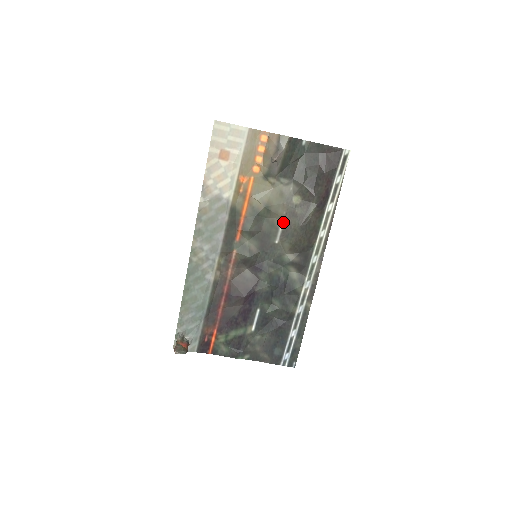
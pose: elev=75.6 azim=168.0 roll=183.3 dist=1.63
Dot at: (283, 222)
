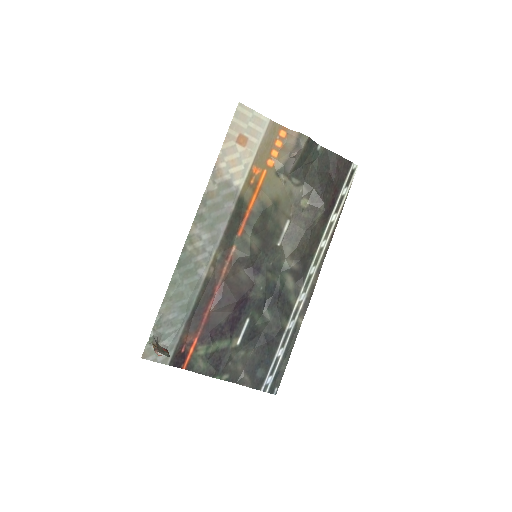
Dot at: (288, 224)
